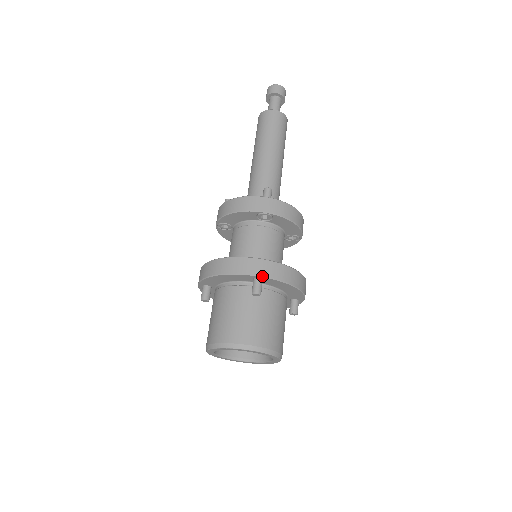
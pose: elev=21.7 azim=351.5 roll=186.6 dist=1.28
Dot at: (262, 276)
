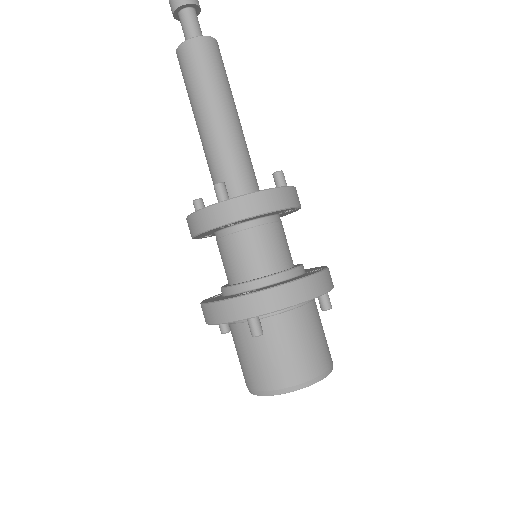
Dot at: (251, 317)
